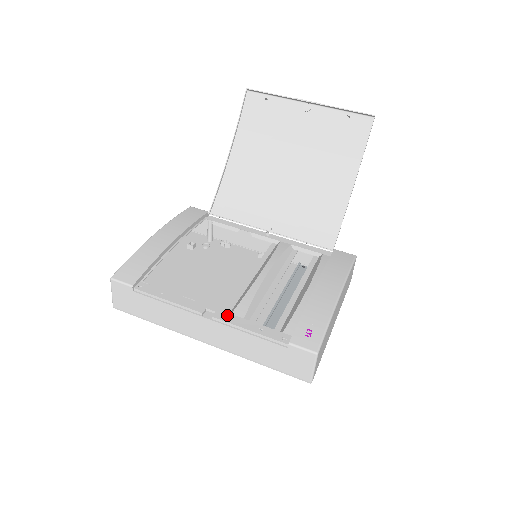
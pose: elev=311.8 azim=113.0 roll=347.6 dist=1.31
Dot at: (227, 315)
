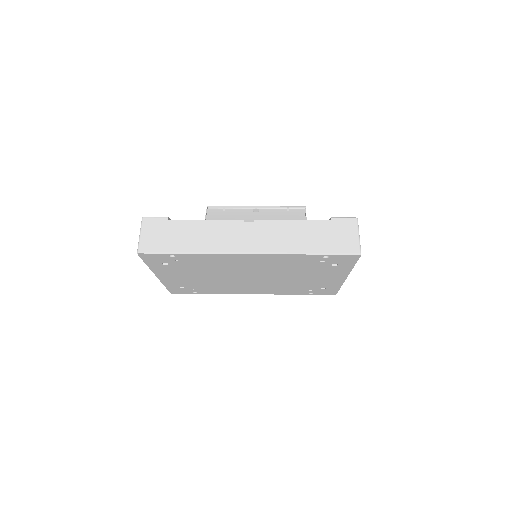
Dot at: occluded
